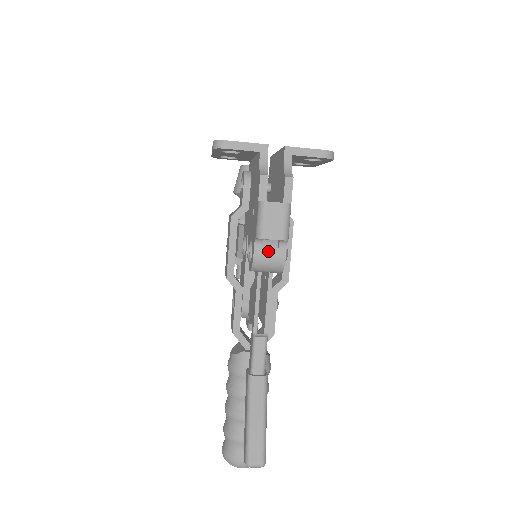
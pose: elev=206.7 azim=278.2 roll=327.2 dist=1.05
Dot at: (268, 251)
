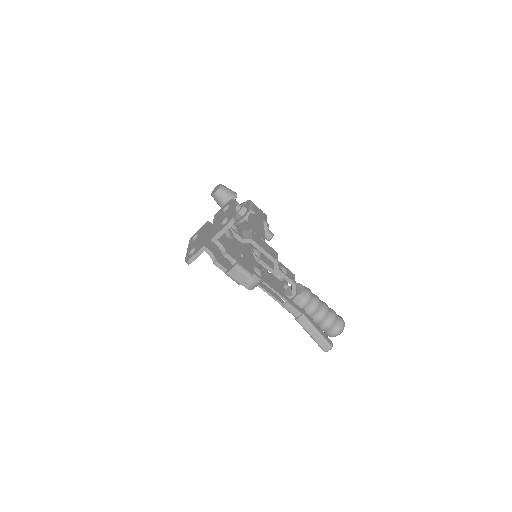
Dot at: (250, 282)
